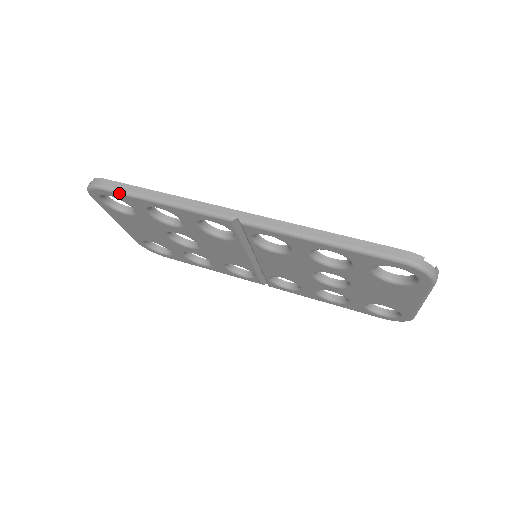
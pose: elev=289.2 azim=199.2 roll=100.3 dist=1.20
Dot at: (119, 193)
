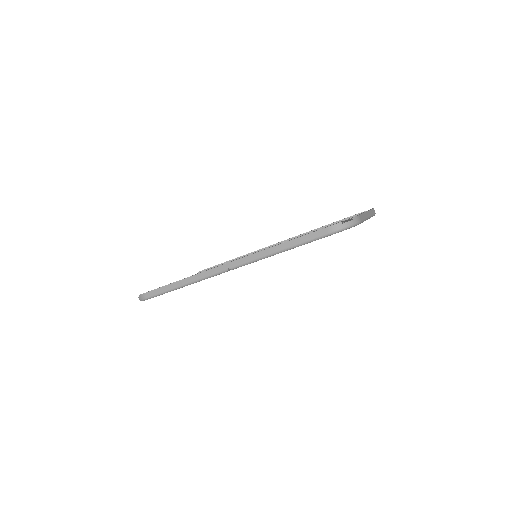
Dot at: occluded
